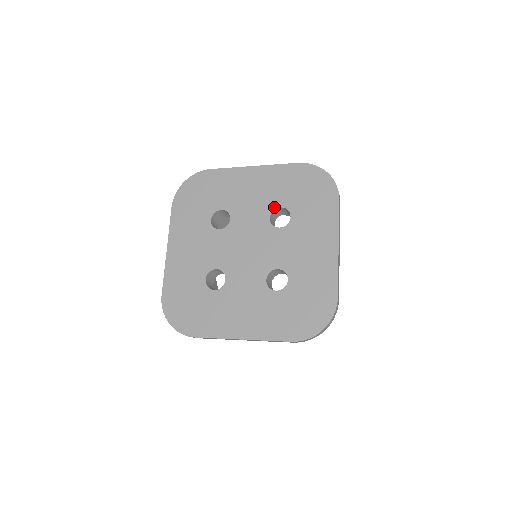
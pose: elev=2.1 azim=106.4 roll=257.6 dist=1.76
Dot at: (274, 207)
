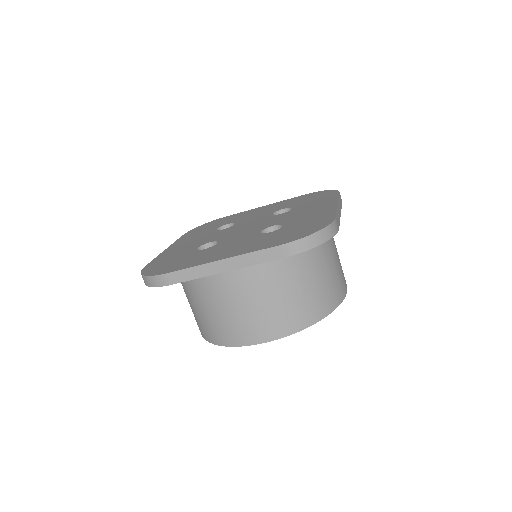
Dot at: (278, 210)
